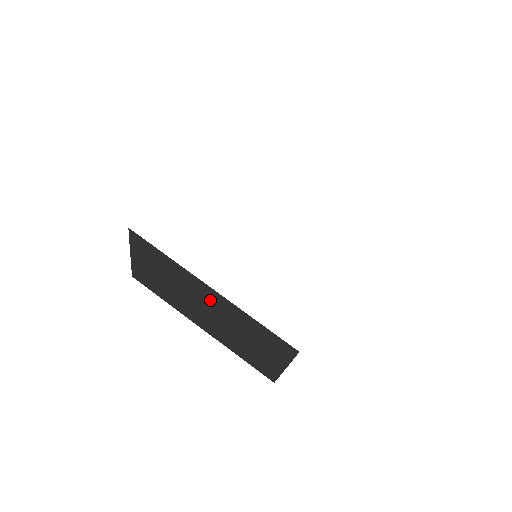
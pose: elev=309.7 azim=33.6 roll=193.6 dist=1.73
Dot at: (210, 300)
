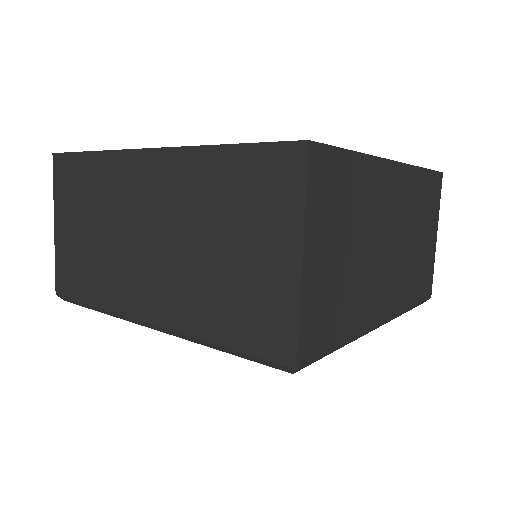
Dot at: (152, 192)
